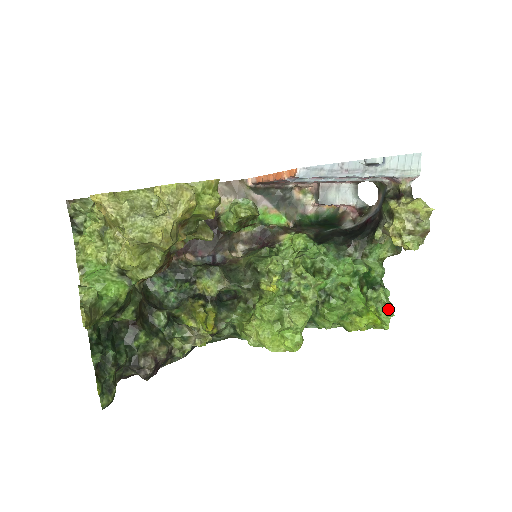
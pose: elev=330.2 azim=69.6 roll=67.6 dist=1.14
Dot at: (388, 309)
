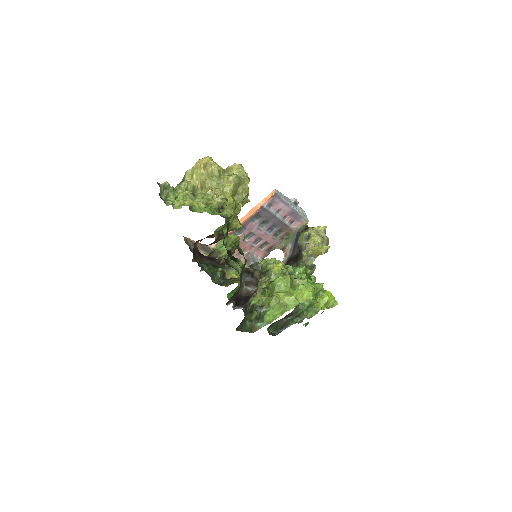
Dot at: occluded
